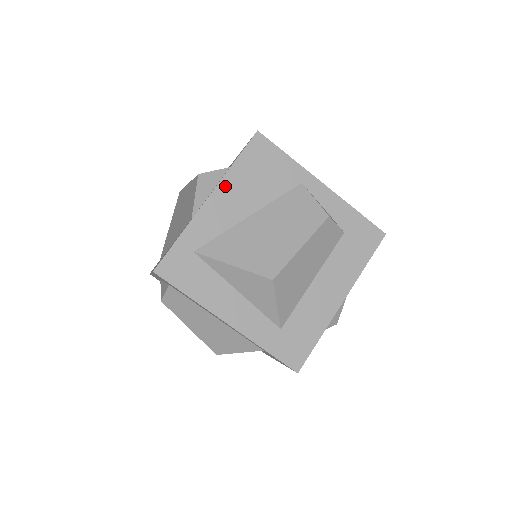
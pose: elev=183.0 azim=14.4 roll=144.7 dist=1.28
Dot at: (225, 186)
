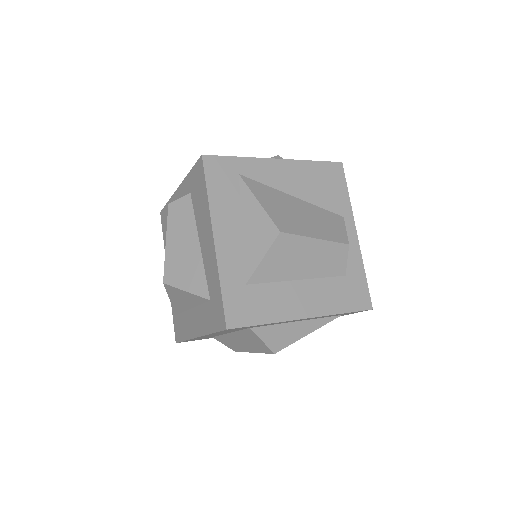
Dot at: (295, 165)
